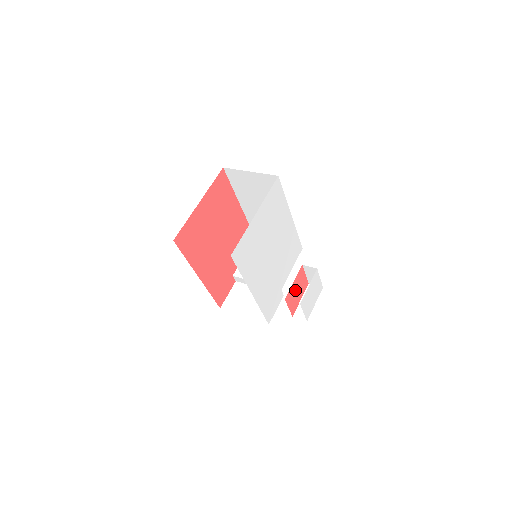
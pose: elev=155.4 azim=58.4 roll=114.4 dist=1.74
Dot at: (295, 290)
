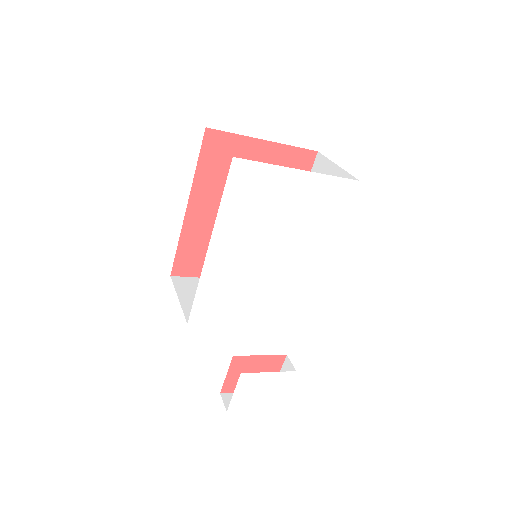
Dot at: (253, 368)
